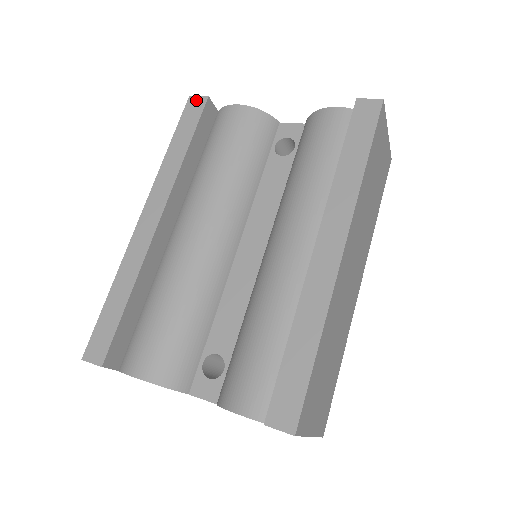
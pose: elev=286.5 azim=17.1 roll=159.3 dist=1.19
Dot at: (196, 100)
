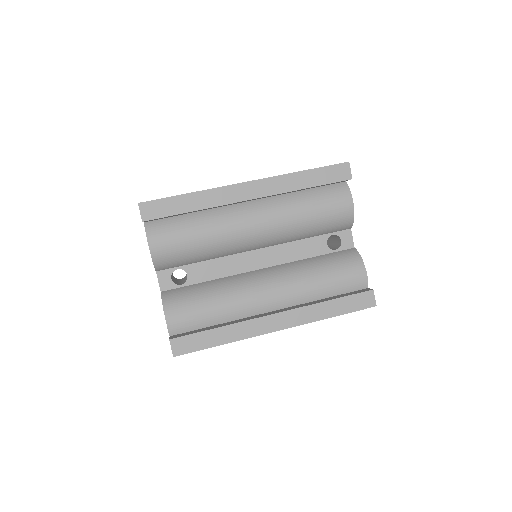
Dot at: (347, 170)
